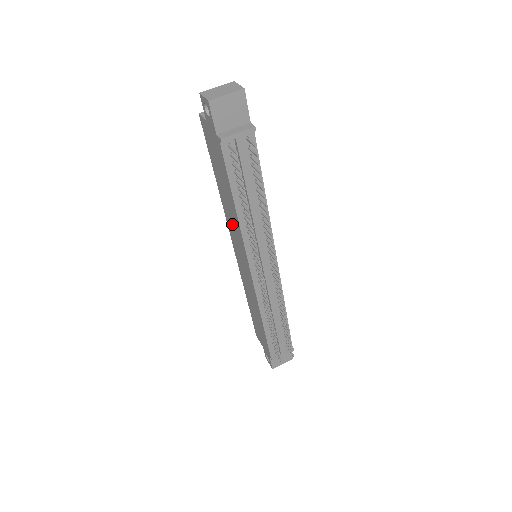
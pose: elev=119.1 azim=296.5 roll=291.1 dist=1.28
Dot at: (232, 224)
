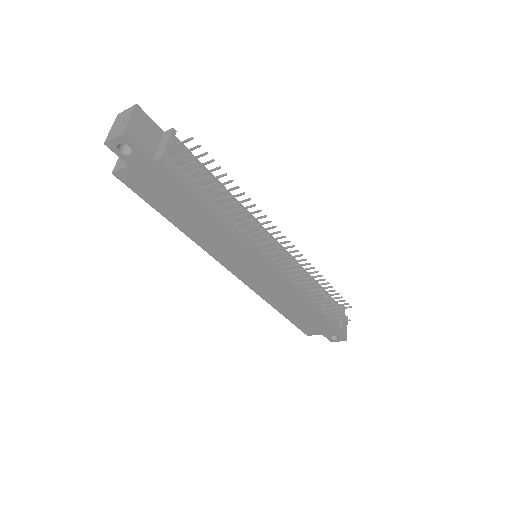
Dot at: (219, 244)
